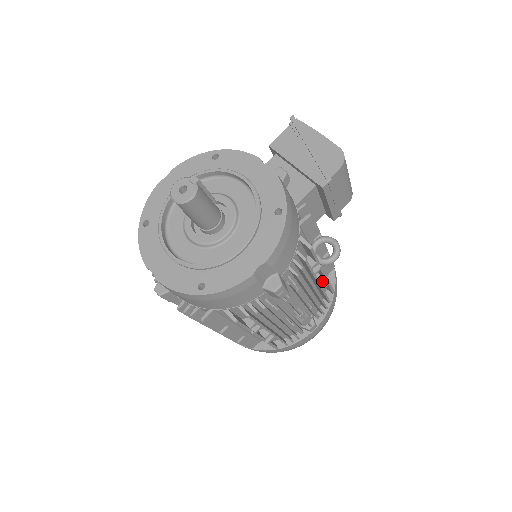
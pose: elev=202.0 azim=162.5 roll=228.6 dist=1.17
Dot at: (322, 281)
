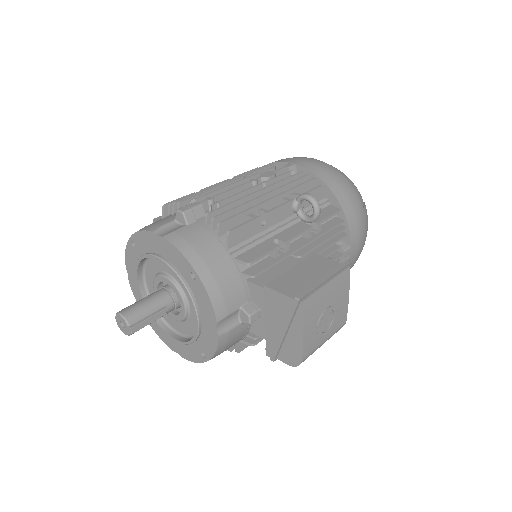
Dot at: occluded
